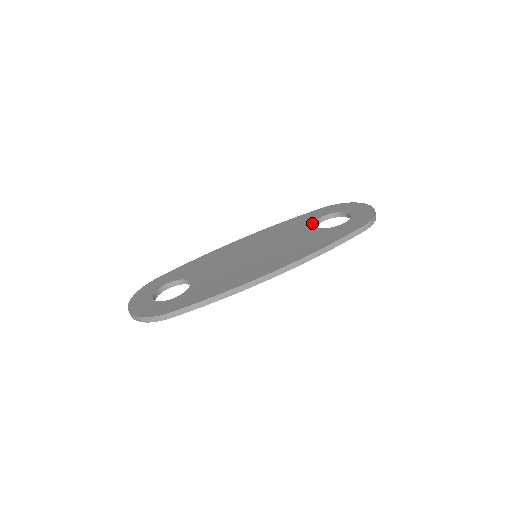
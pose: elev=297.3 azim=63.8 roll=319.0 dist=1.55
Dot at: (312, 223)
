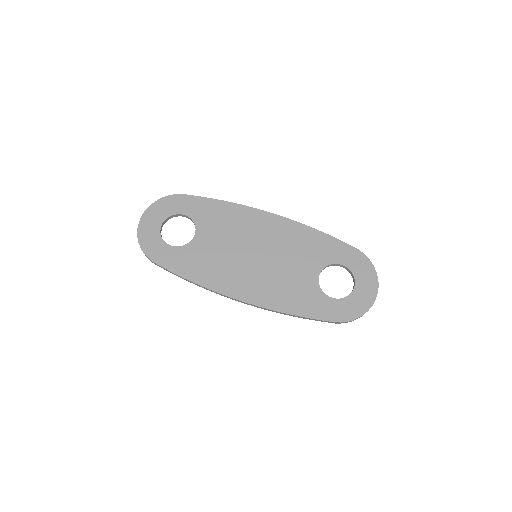
Dot at: (324, 265)
